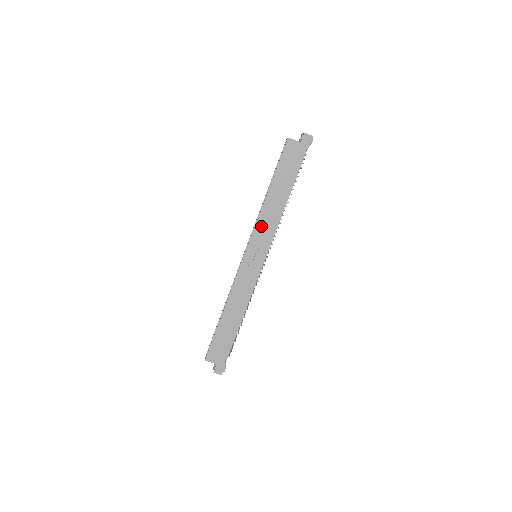
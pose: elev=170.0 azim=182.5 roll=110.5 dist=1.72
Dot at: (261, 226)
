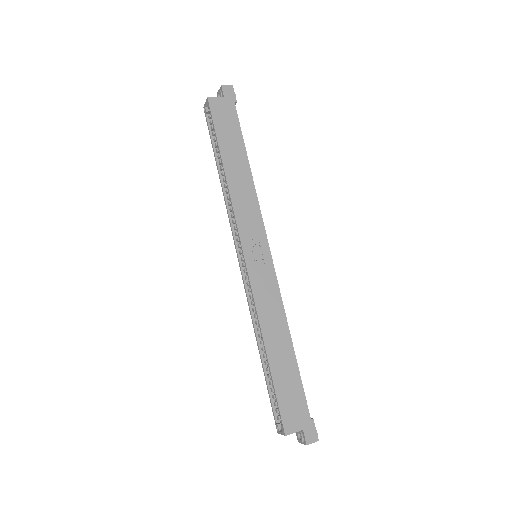
Dot at: (241, 212)
